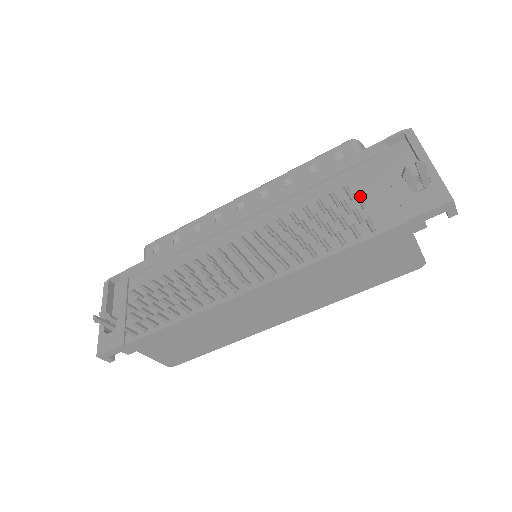
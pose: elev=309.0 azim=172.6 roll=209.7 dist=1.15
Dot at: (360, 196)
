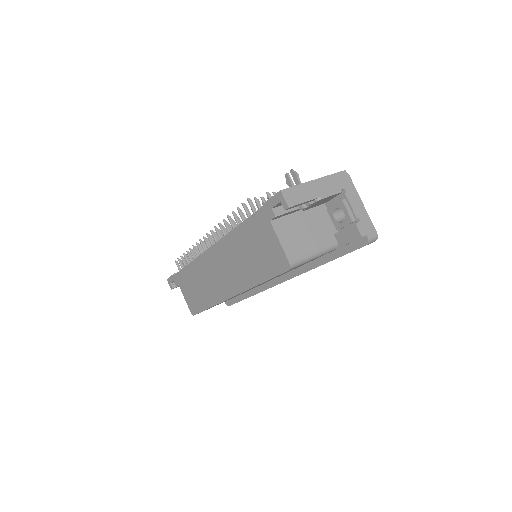
Dot at: (269, 195)
